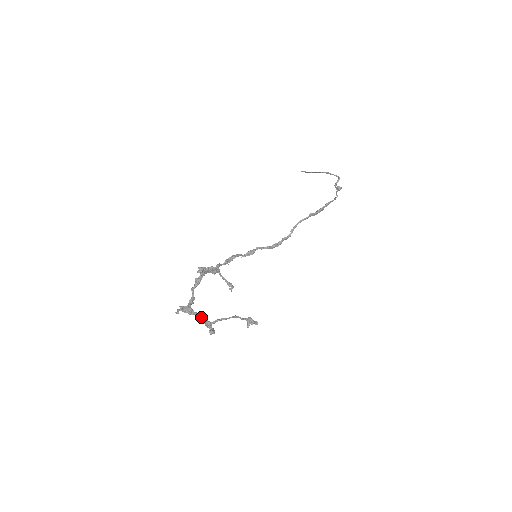
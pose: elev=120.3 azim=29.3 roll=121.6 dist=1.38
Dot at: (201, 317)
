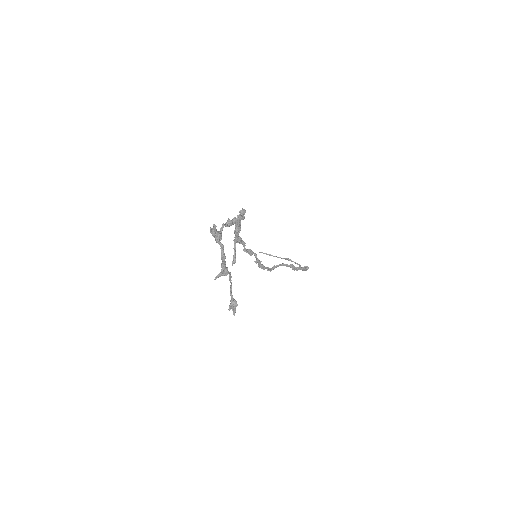
Dot at: occluded
